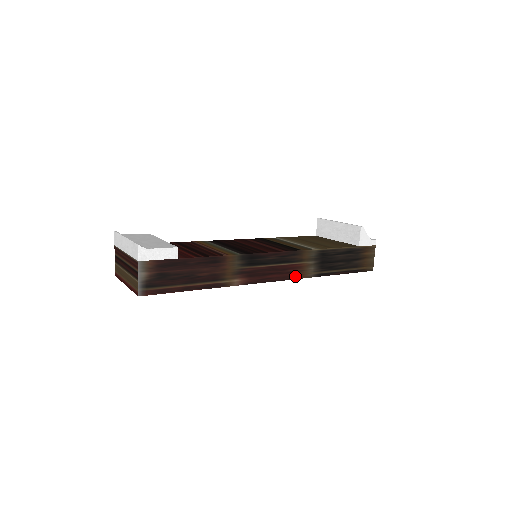
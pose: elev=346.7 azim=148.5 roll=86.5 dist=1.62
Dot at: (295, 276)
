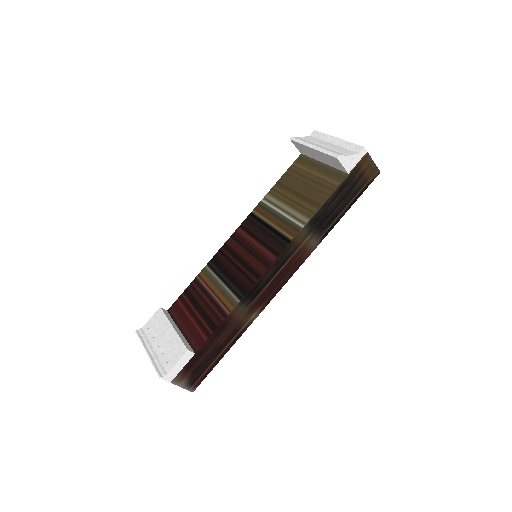
Dot at: (302, 260)
